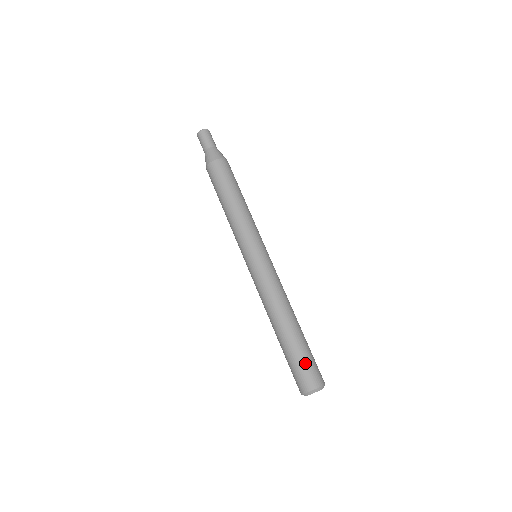
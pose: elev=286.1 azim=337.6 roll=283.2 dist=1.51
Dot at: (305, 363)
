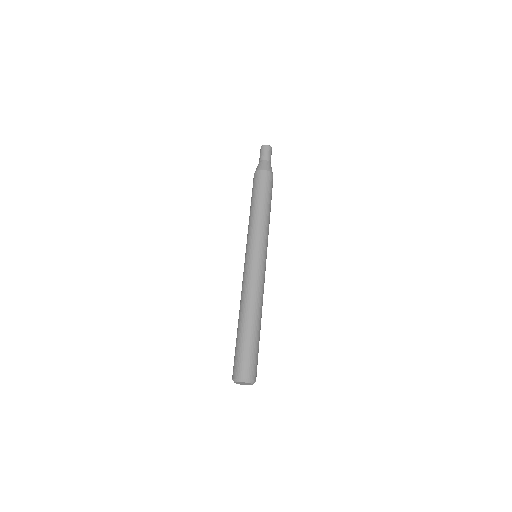
Dot at: (254, 356)
